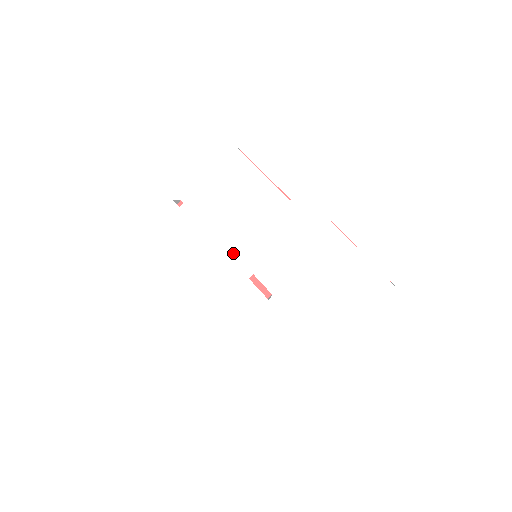
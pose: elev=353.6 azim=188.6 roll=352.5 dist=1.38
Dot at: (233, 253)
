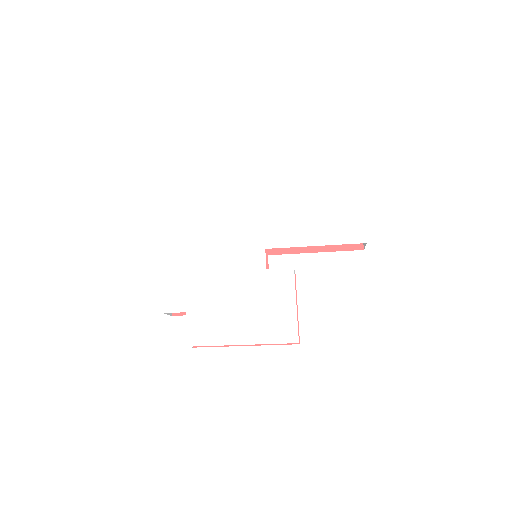
Dot at: (238, 265)
